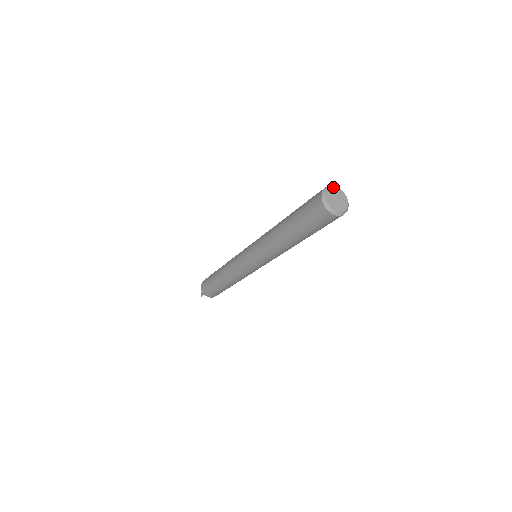
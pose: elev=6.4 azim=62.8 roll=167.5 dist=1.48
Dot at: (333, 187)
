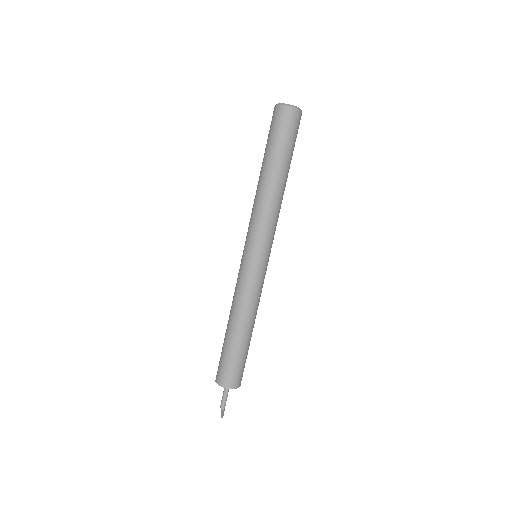
Dot at: occluded
